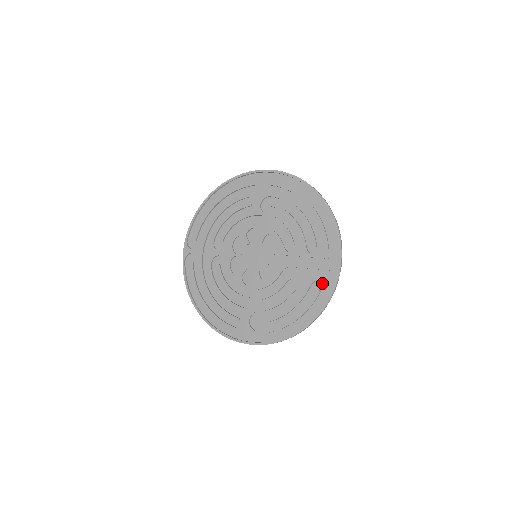
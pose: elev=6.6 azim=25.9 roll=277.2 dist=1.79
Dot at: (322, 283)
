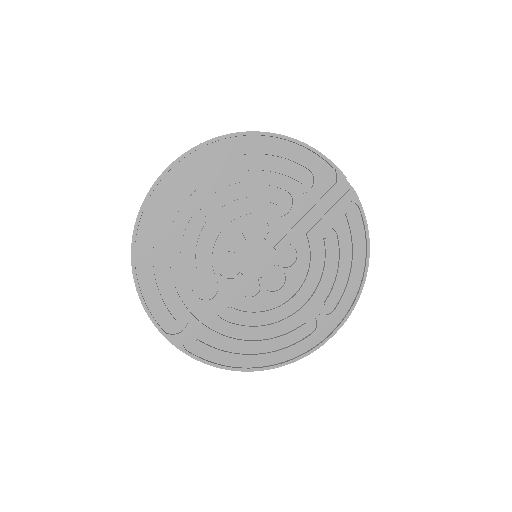
Dot at: (342, 205)
